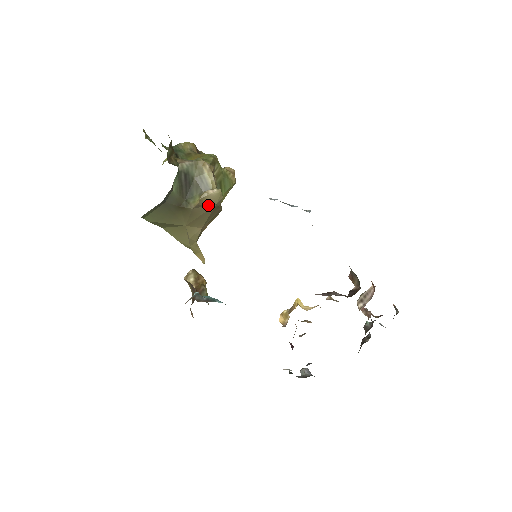
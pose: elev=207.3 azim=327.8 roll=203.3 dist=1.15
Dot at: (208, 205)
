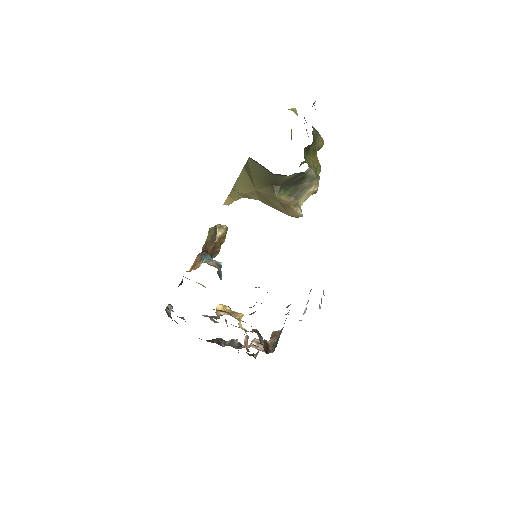
Dot at: (285, 209)
